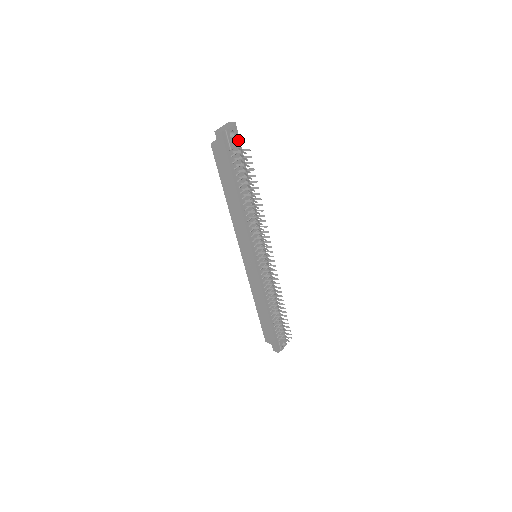
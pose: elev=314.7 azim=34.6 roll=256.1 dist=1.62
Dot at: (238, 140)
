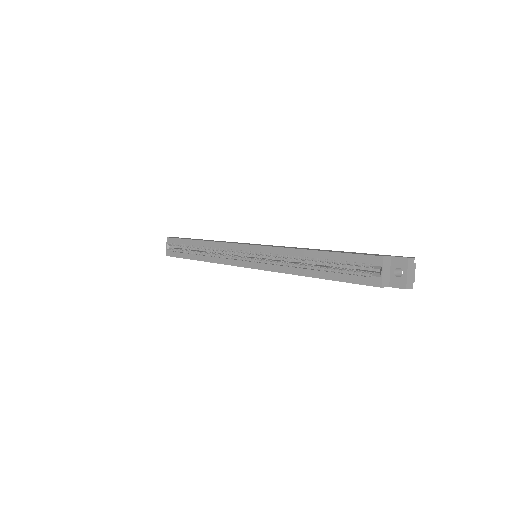
Dot at: occluded
